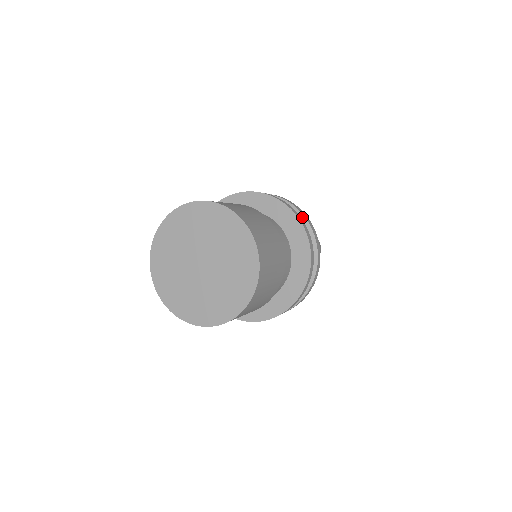
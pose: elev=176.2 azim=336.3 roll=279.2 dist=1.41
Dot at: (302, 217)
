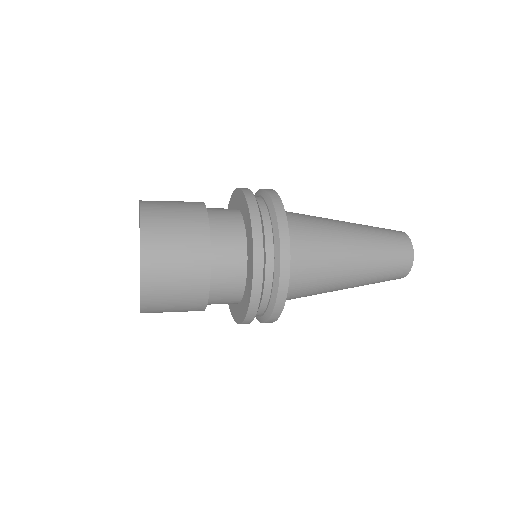
Dot at: (261, 191)
